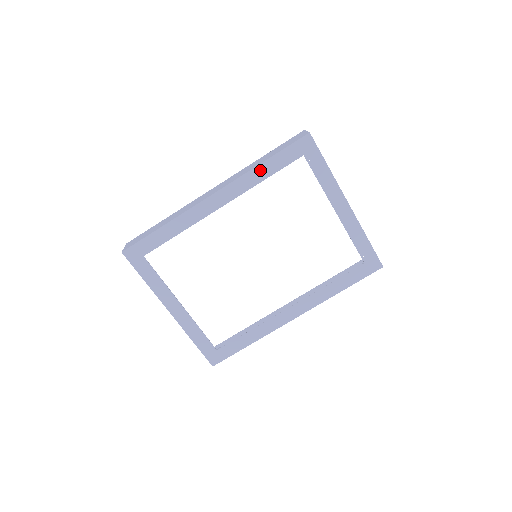
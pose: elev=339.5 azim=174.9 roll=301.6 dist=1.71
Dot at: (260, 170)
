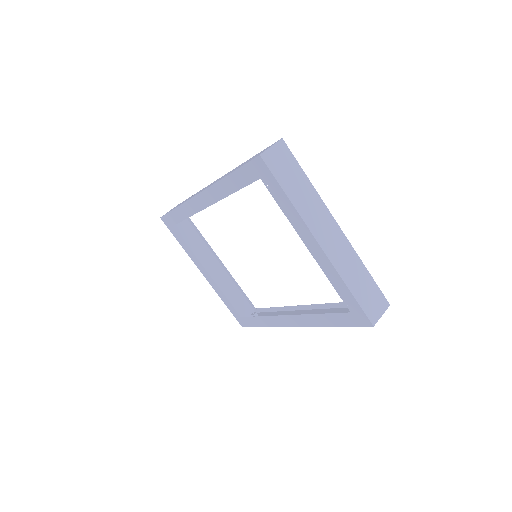
Dot at: (227, 183)
